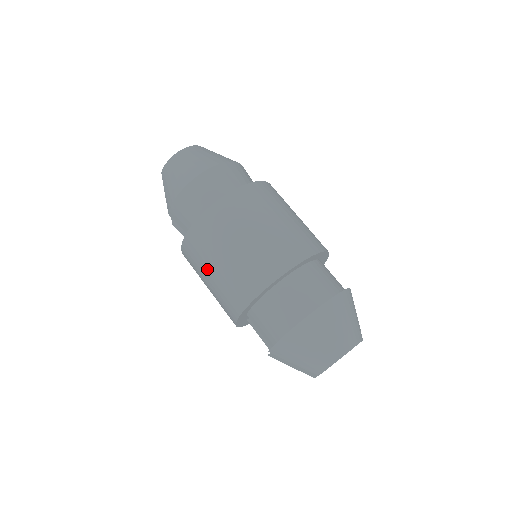
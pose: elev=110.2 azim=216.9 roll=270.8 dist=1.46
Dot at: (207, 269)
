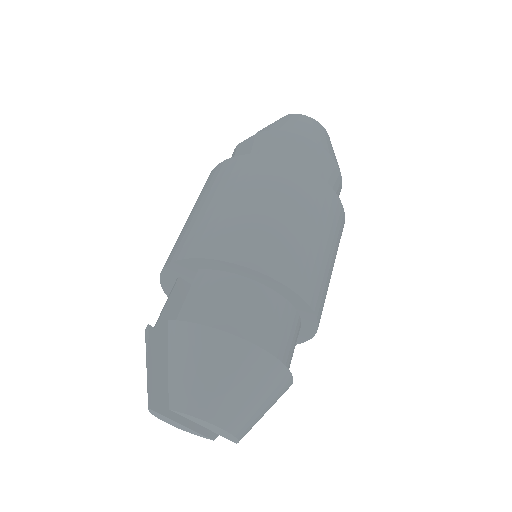
Dot at: (235, 194)
